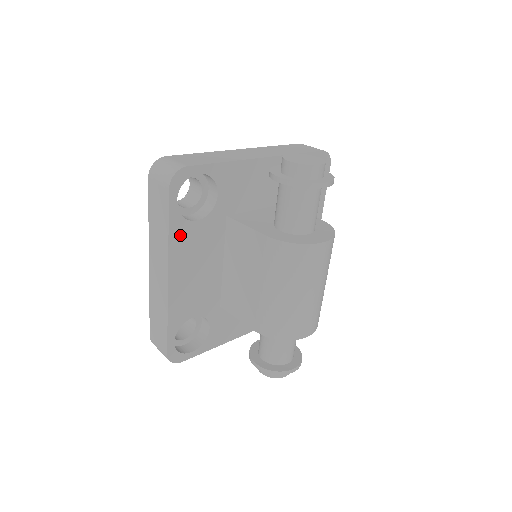
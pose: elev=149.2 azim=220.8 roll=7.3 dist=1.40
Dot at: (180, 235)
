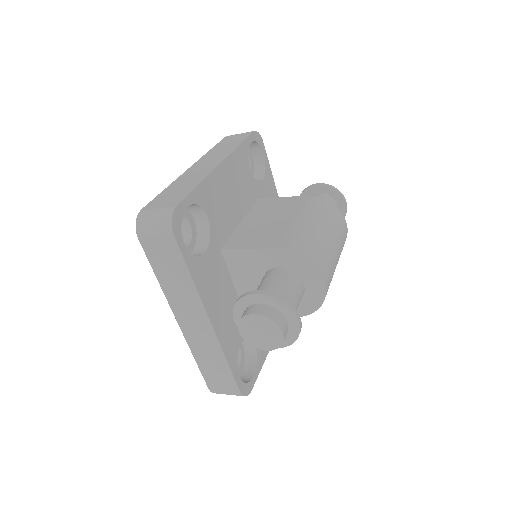
Dot at: (241, 158)
